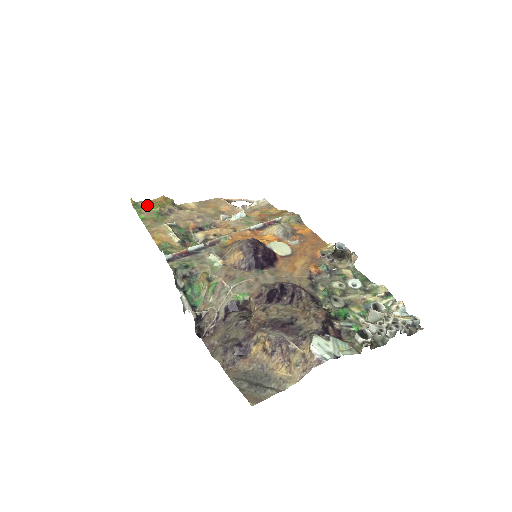
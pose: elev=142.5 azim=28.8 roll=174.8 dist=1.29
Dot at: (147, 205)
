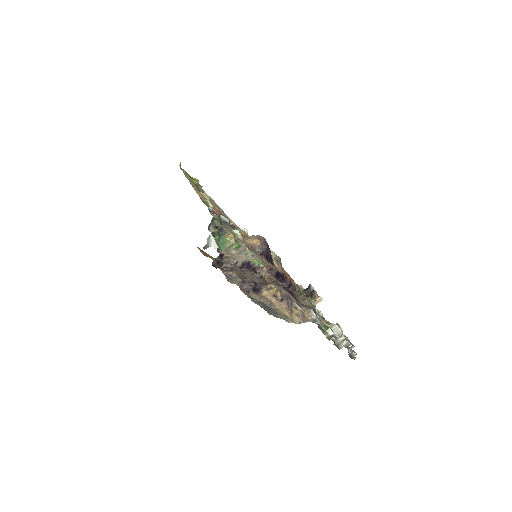
Dot at: occluded
